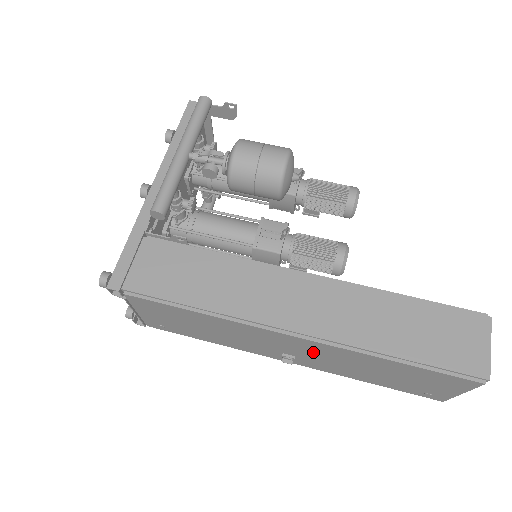
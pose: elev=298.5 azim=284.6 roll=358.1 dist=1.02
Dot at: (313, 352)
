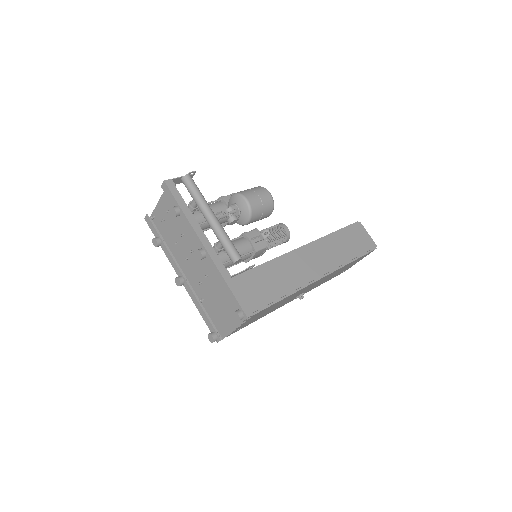
Dot at: occluded
